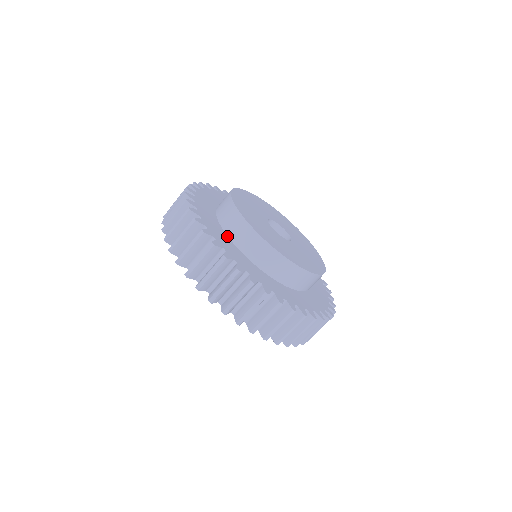
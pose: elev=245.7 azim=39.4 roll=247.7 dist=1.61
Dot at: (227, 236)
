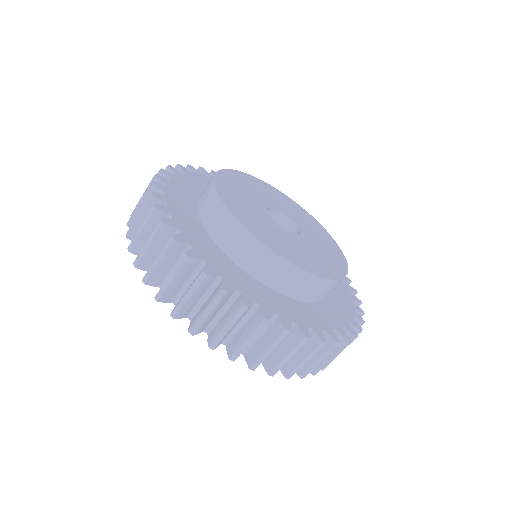
Dot at: (200, 195)
